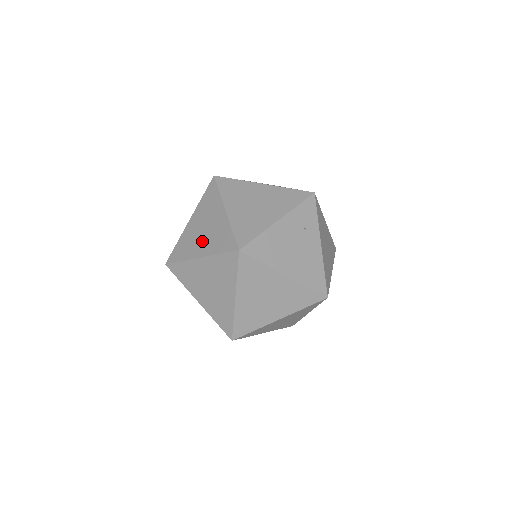
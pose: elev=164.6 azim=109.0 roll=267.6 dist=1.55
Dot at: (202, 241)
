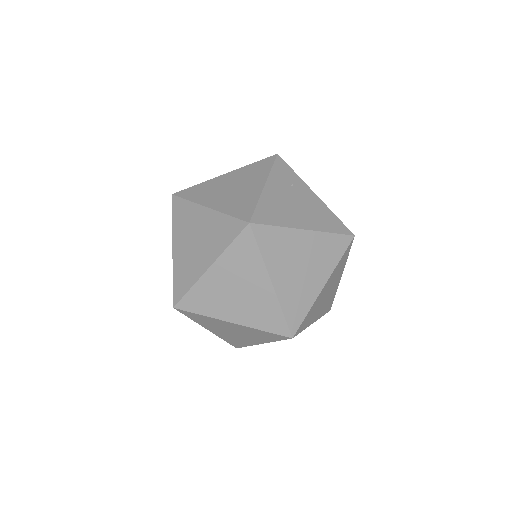
Dot at: (201, 252)
